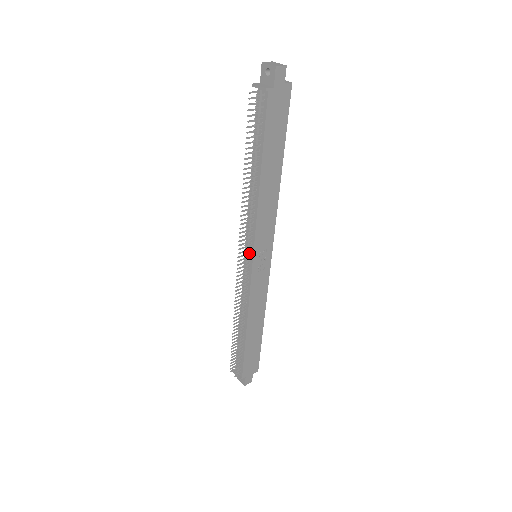
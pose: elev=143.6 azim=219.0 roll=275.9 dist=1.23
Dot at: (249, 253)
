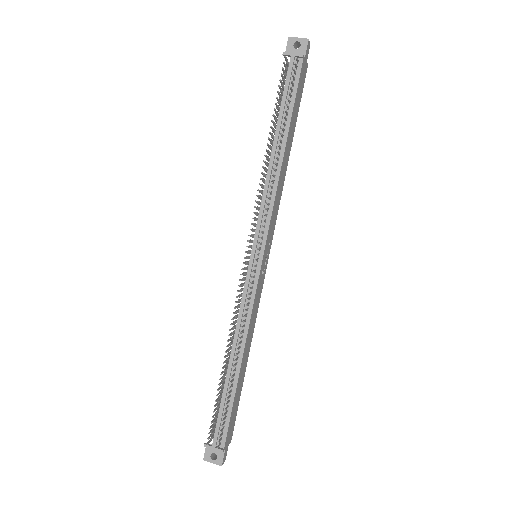
Dot at: (258, 246)
